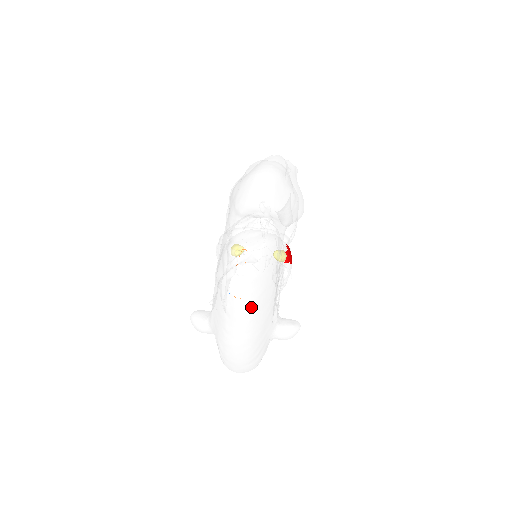
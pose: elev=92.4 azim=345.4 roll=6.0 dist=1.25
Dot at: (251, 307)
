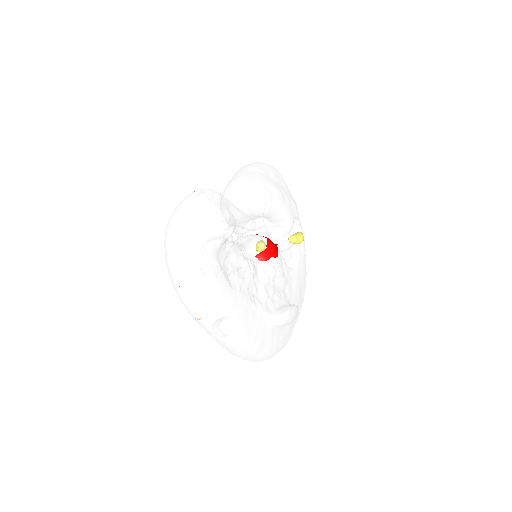
Dot at: (214, 321)
